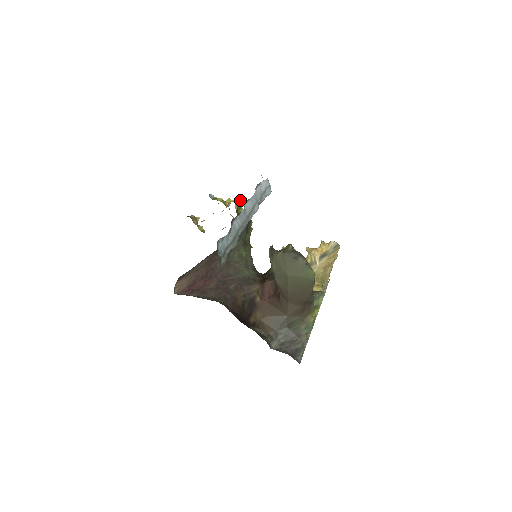
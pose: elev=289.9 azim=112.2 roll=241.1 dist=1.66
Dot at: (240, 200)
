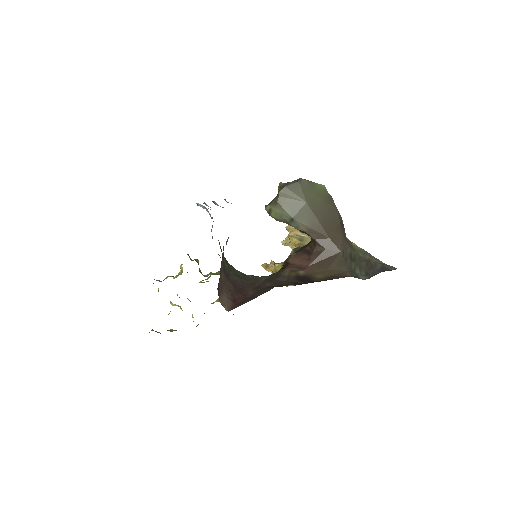
Dot at: occluded
